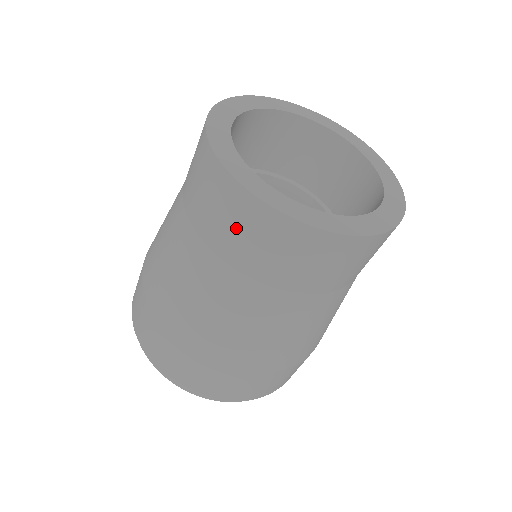
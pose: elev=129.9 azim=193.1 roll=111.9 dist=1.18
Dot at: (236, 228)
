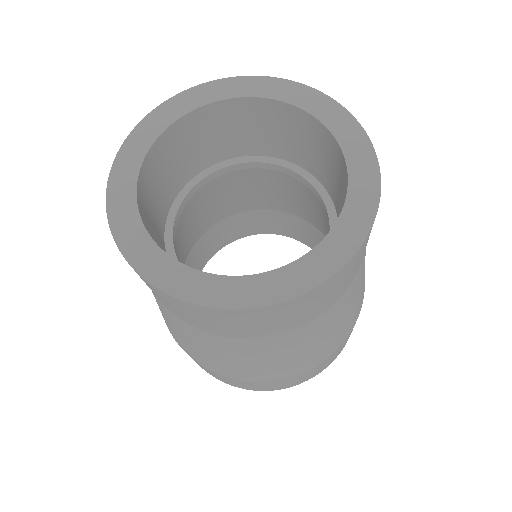
Dot at: (245, 325)
